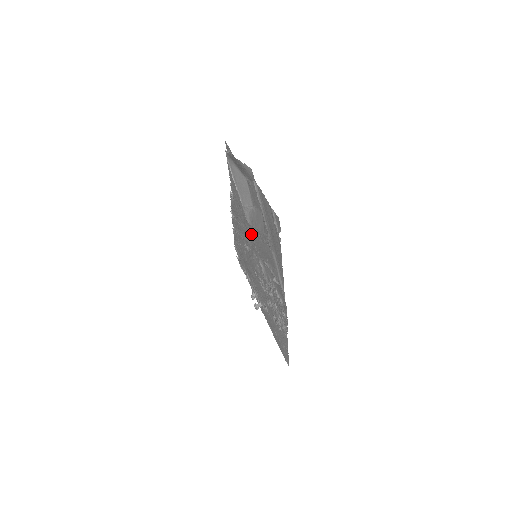
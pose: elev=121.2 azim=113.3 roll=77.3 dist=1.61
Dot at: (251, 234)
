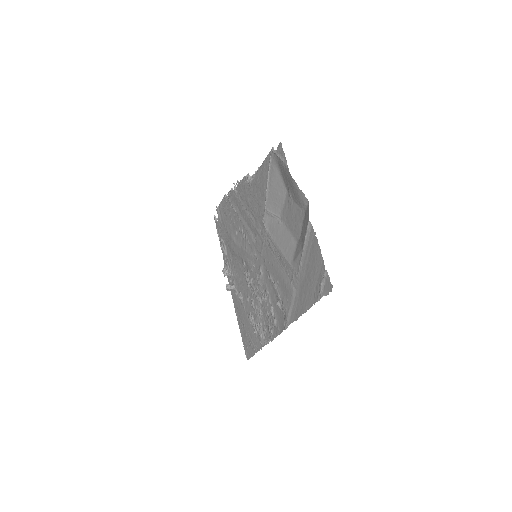
Dot at: (262, 237)
